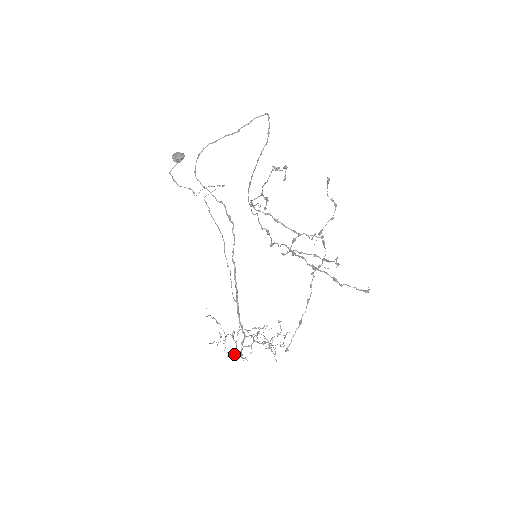
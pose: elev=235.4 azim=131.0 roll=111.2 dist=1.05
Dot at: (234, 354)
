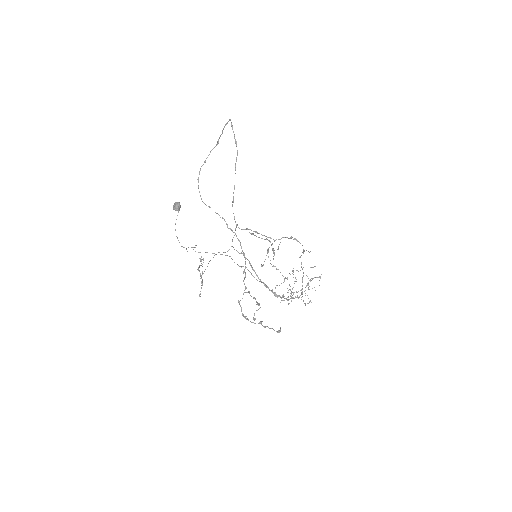
Dot at: (284, 300)
